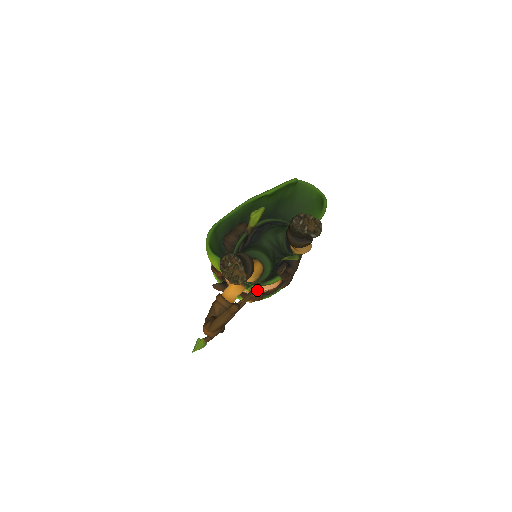
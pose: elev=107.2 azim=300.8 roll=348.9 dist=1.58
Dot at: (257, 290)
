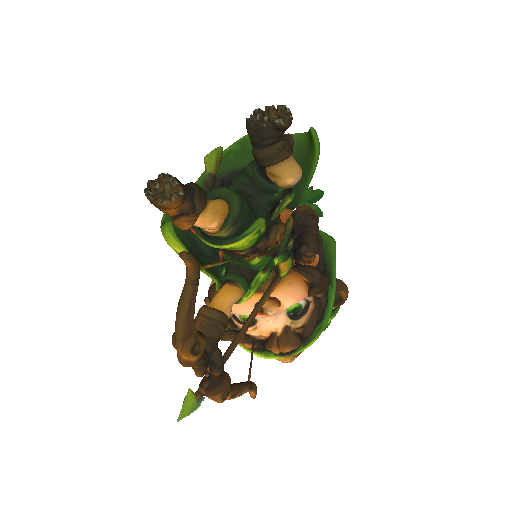
Dot at: (265, 297)
